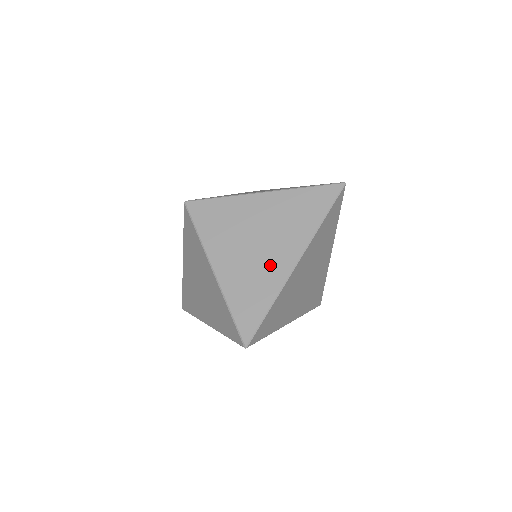
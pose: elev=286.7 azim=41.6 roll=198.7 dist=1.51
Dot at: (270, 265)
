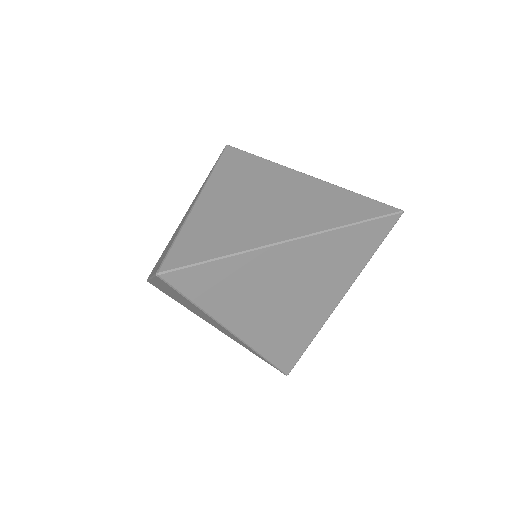
Dot at: (258, 225)
